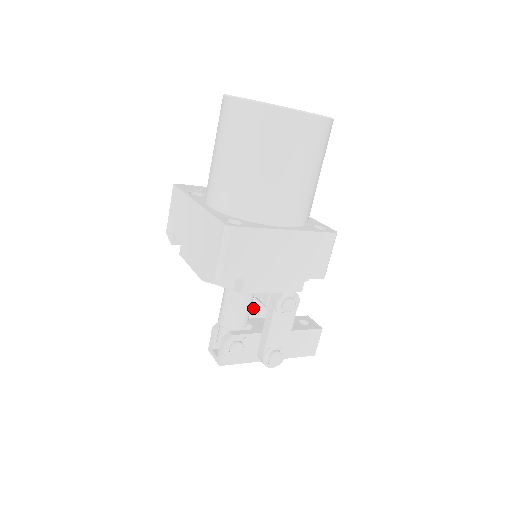
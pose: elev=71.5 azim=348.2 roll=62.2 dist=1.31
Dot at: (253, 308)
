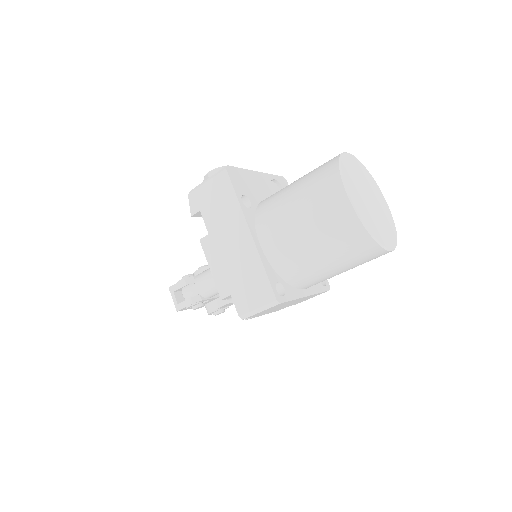
Dot at: occluded
